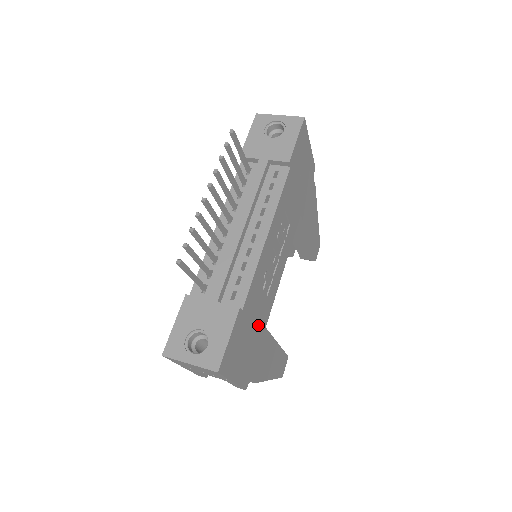
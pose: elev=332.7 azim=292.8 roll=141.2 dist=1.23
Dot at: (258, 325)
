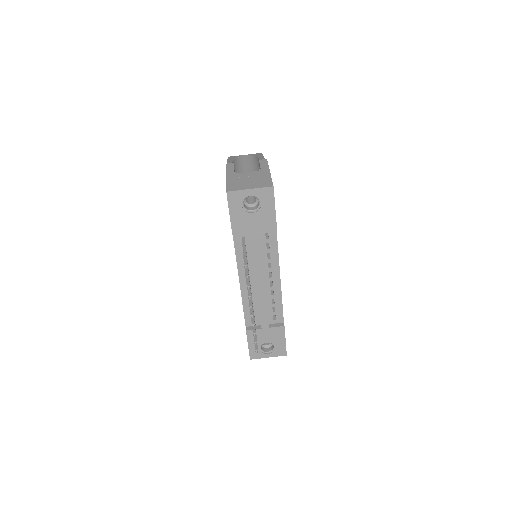
Dot at: occluded
